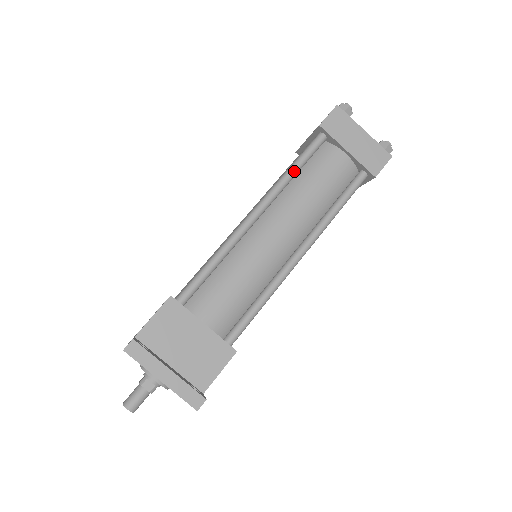
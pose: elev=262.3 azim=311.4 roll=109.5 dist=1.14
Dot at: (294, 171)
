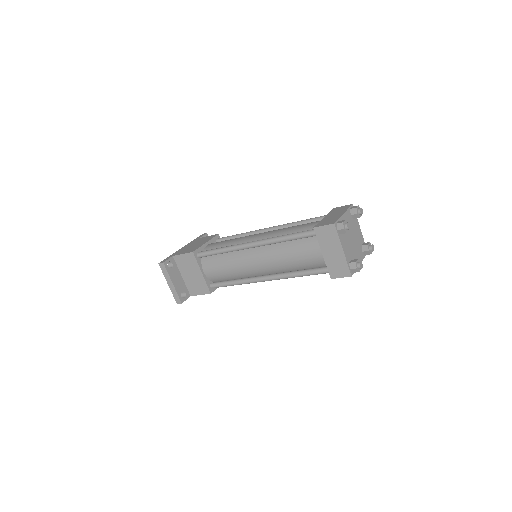
Dot at: (285, 240)
